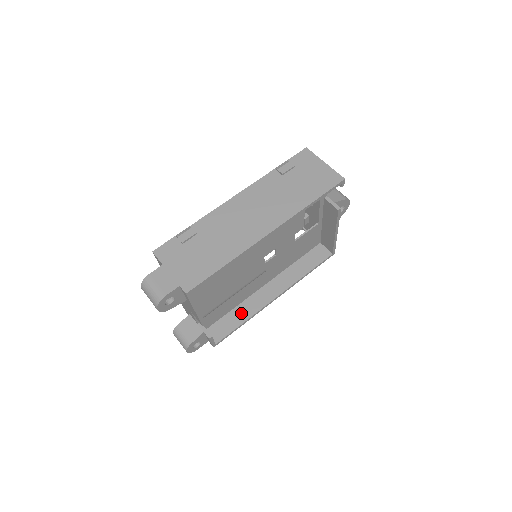
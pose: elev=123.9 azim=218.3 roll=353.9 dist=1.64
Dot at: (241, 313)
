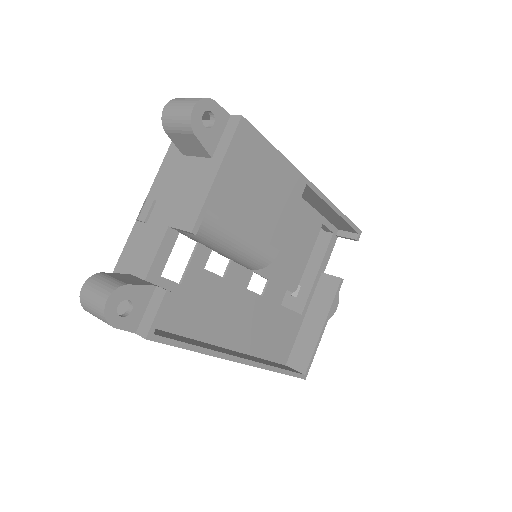
Dot at: (194, 341)
